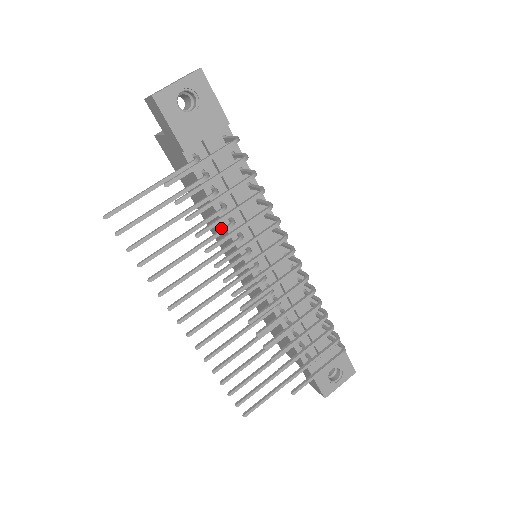
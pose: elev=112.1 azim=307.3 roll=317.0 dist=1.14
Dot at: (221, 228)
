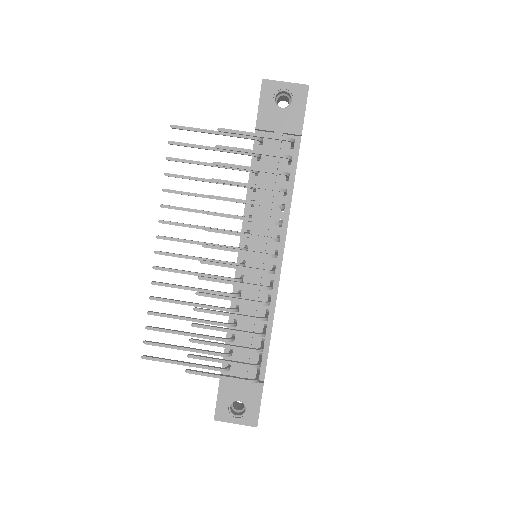
Dot at: occluded
